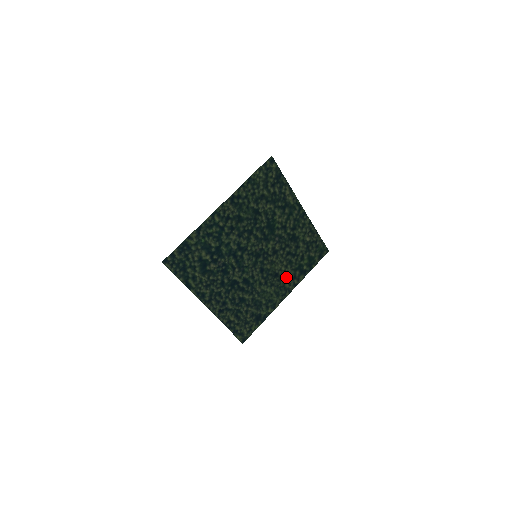
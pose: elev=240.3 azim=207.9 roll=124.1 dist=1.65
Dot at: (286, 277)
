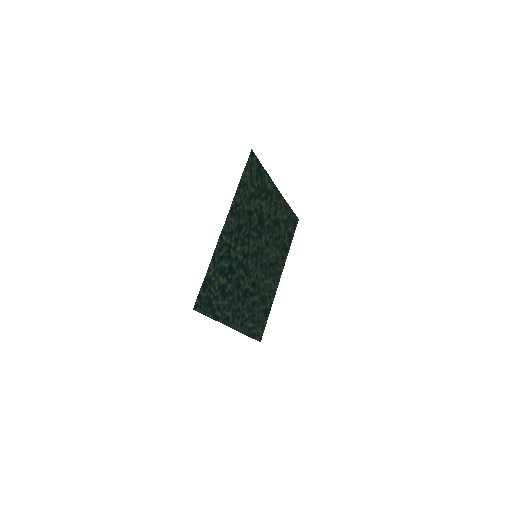
Dot at: (277, 262)
